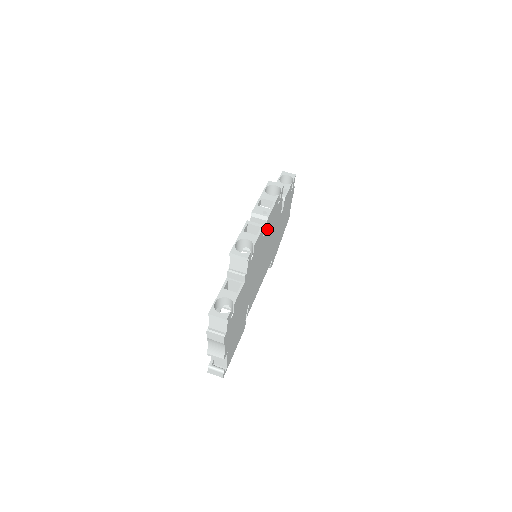
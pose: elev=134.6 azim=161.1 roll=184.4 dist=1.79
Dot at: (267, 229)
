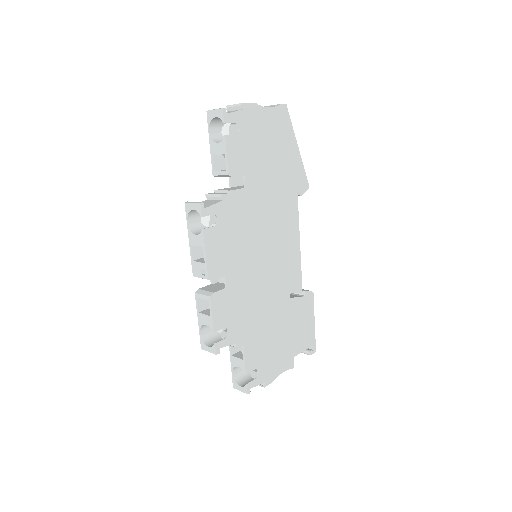
Dot at: (226, 268)
